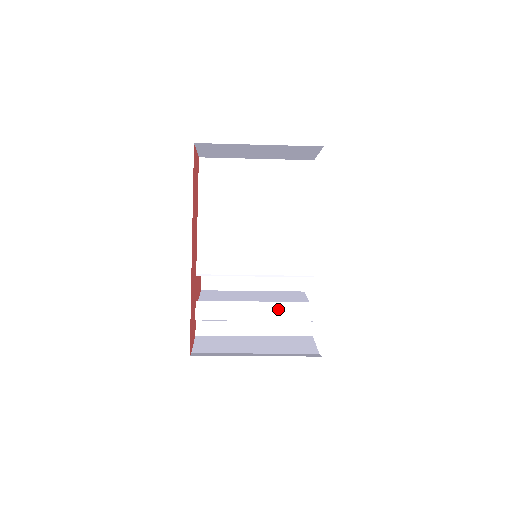
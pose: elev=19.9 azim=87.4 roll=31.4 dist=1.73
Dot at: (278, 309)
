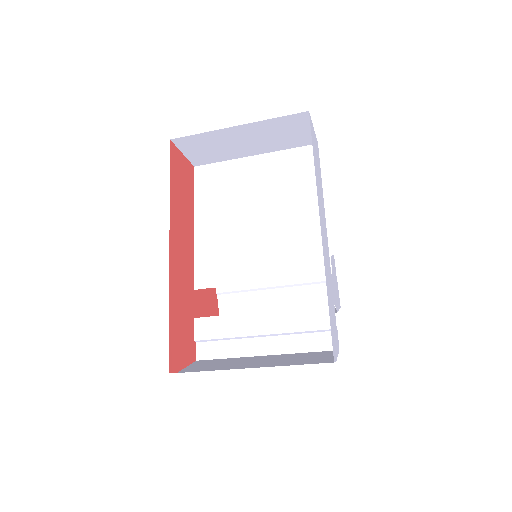
Dot at: (290, 318)
